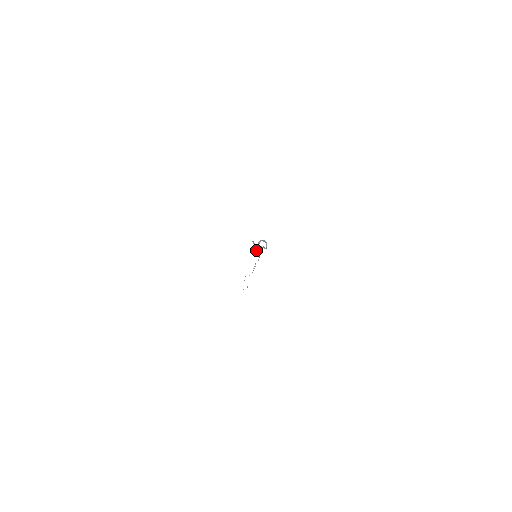
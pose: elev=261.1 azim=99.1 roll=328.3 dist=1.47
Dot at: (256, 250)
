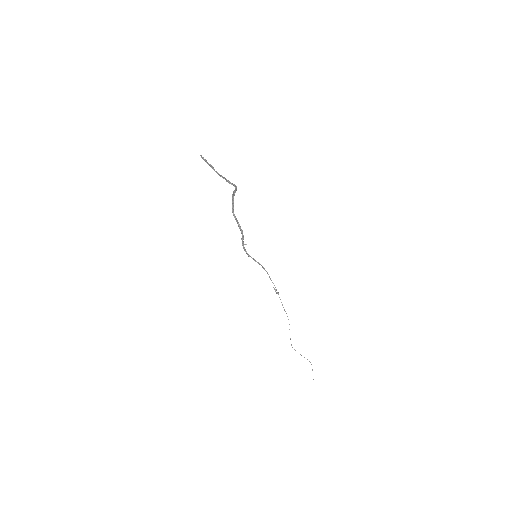
Dot at: (253, 259)
